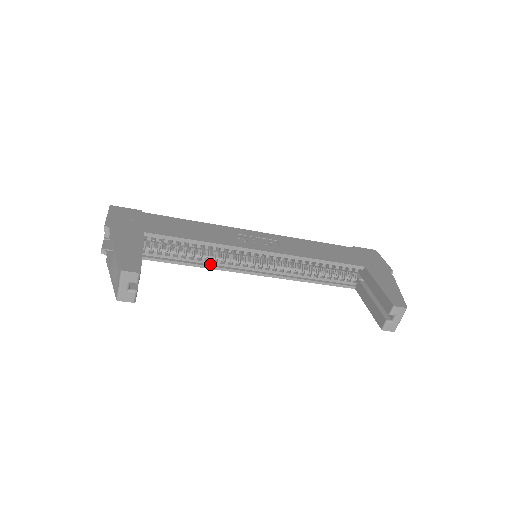
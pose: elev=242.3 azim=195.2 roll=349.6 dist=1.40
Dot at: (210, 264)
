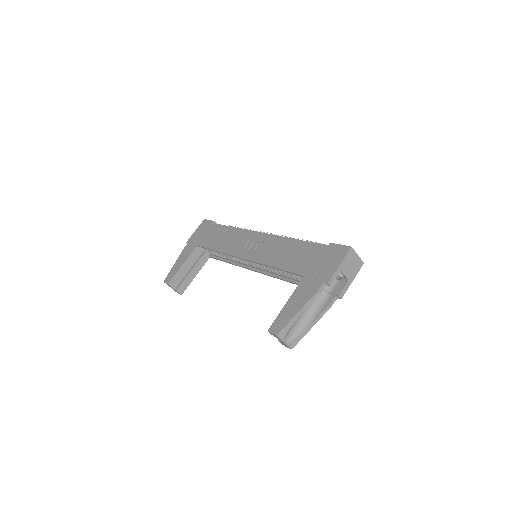
Dot at: (235, 262)
